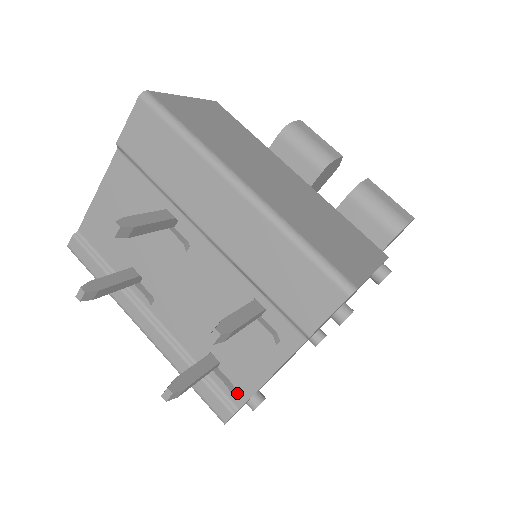
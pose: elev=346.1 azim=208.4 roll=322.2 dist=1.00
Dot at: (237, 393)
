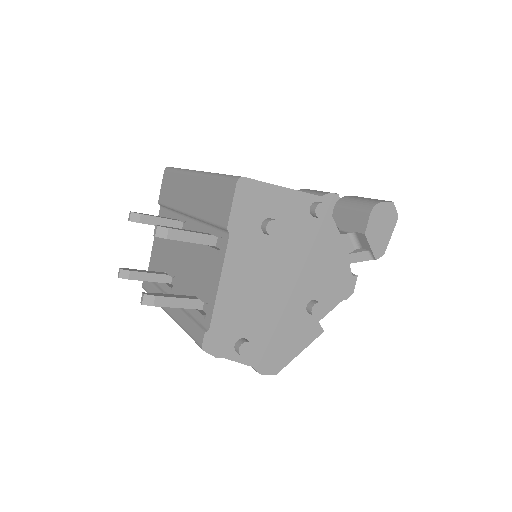
Dot at: (207, 315)
